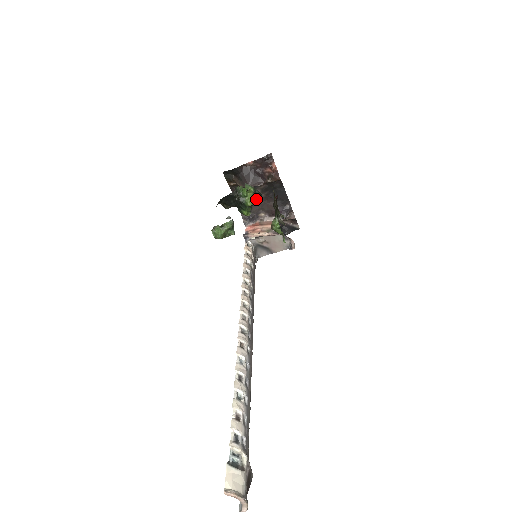
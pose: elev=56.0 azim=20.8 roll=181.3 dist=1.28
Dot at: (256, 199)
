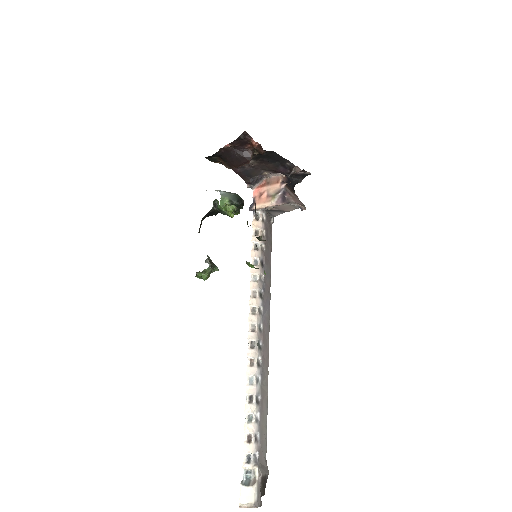
Dot at: (237, 208)
